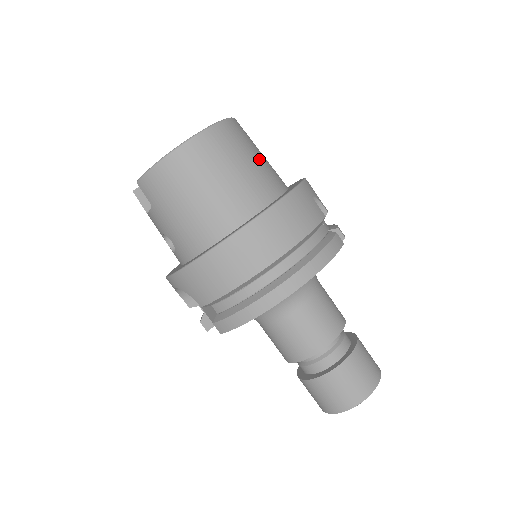
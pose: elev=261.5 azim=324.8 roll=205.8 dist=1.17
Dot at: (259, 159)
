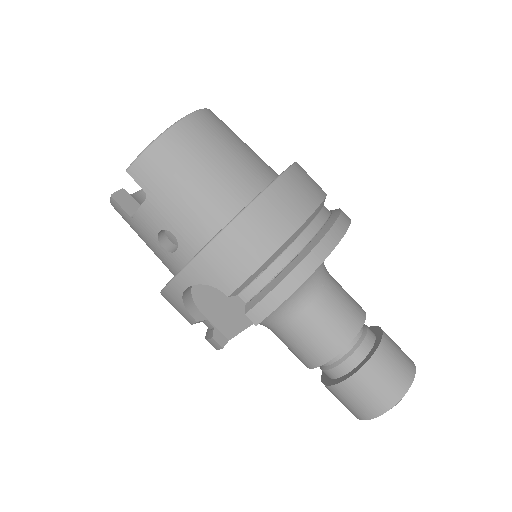
Dot at: occluded
